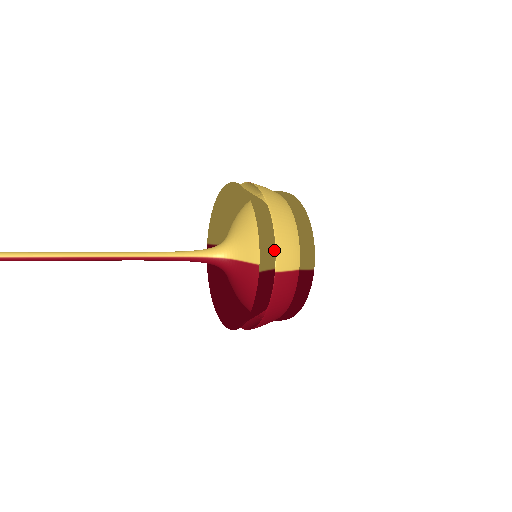
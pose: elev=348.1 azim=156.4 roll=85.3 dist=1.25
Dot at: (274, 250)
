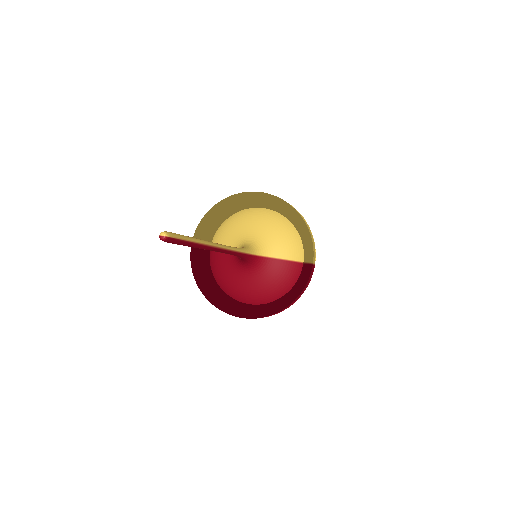
Dot at: (305, 248)
